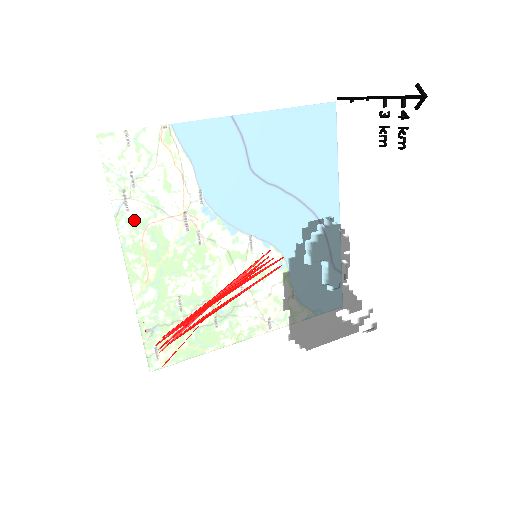
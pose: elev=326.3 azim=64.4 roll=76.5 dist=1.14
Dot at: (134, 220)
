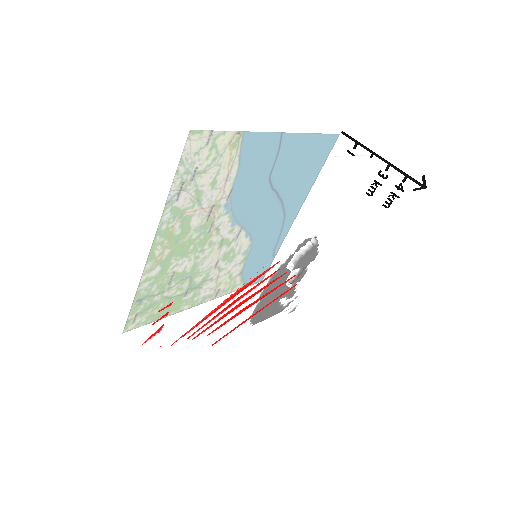
Dot at: (219, 236)
